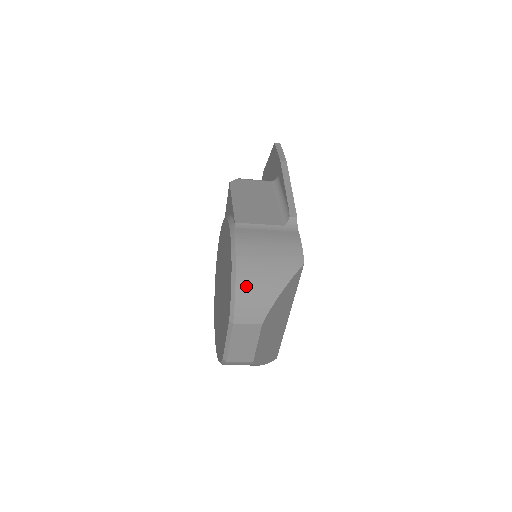
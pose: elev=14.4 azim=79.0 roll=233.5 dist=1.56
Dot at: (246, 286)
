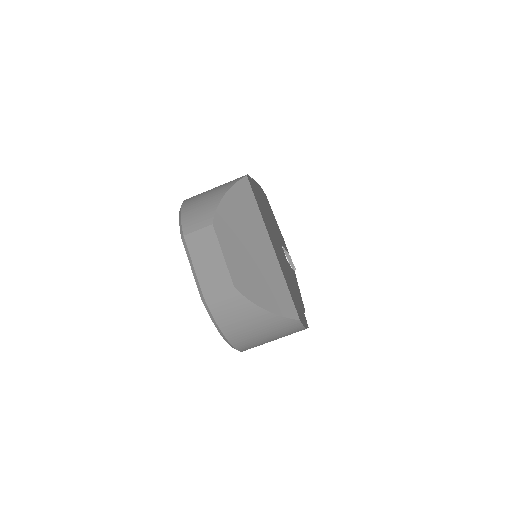
Dot at: (191, 206)
